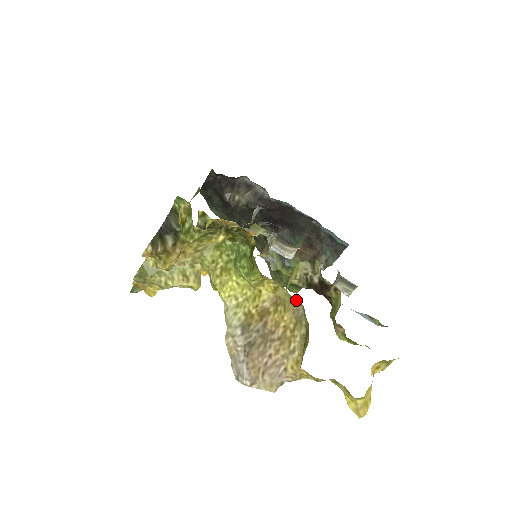
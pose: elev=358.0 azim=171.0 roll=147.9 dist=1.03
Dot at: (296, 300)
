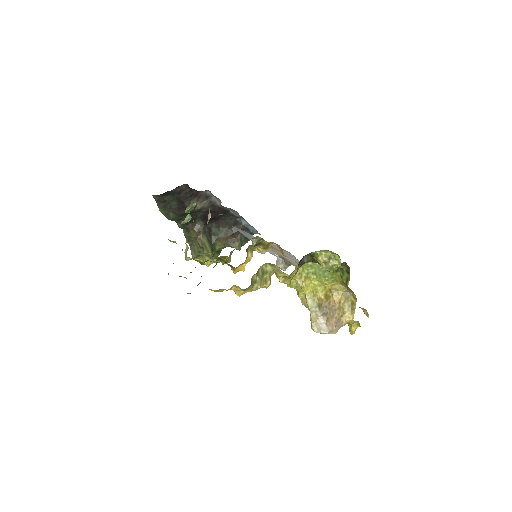
Dot at: (348, 290)
